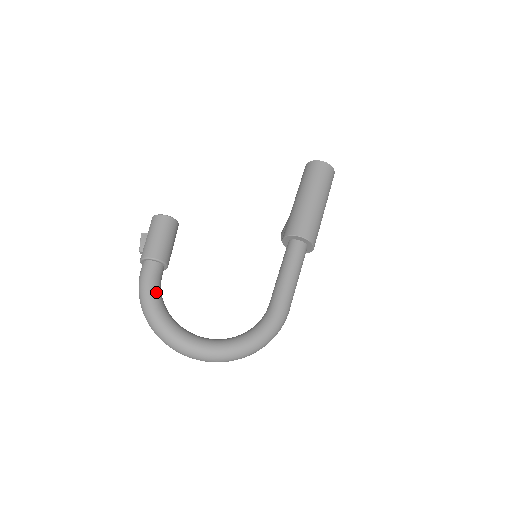
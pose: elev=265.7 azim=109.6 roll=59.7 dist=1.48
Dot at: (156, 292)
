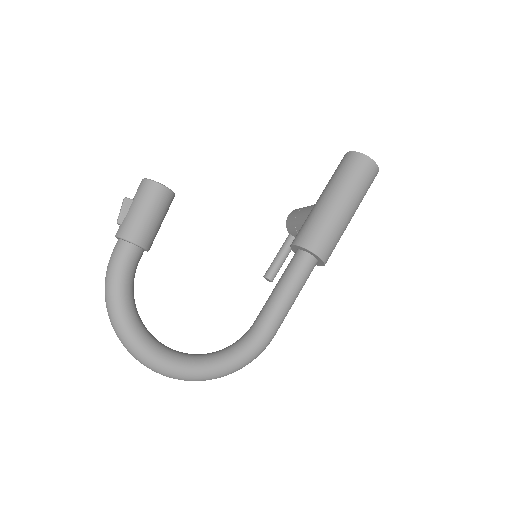
Dot at: (128, 286)
